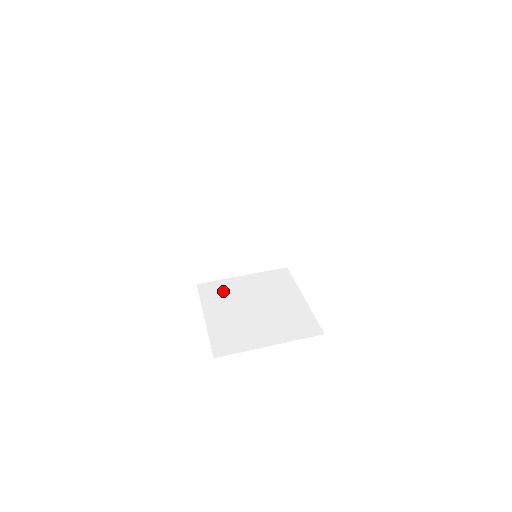
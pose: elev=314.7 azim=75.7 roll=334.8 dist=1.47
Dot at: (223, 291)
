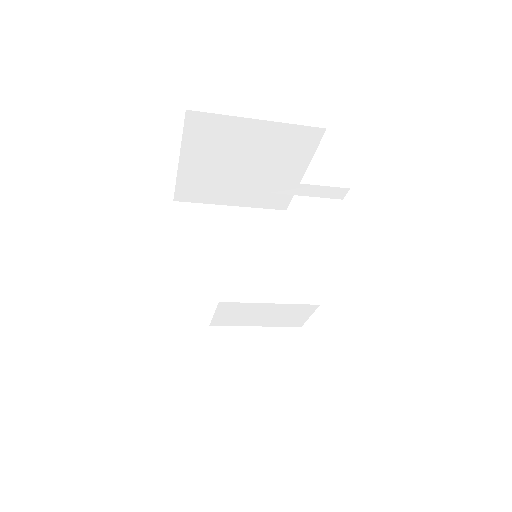
Dot at: occluded
